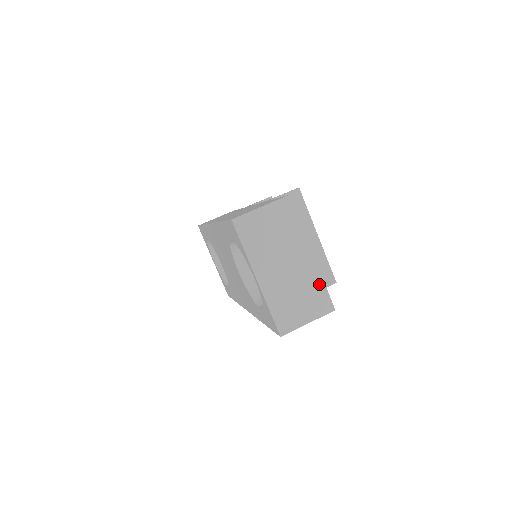
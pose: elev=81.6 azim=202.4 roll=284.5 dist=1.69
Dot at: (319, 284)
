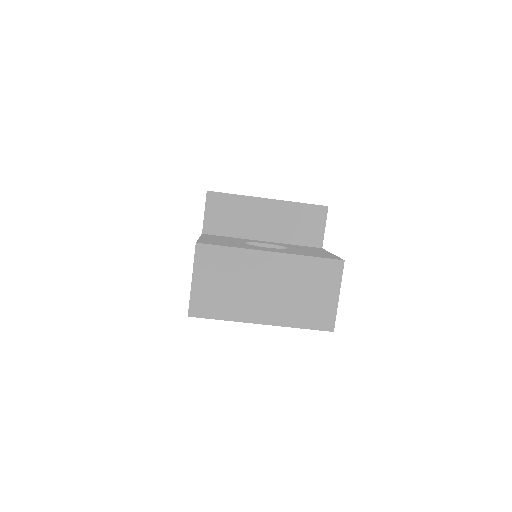
Dot at: (307, 263)
